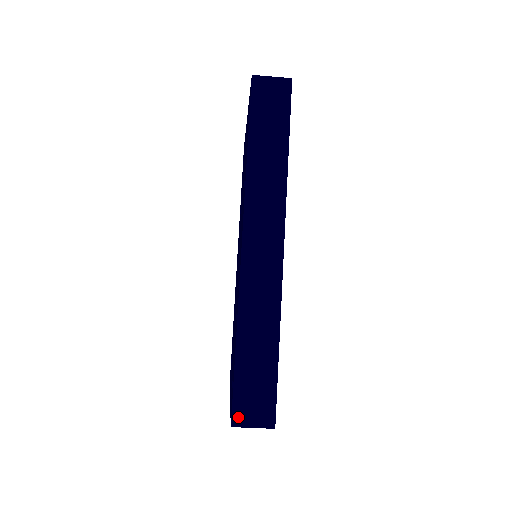
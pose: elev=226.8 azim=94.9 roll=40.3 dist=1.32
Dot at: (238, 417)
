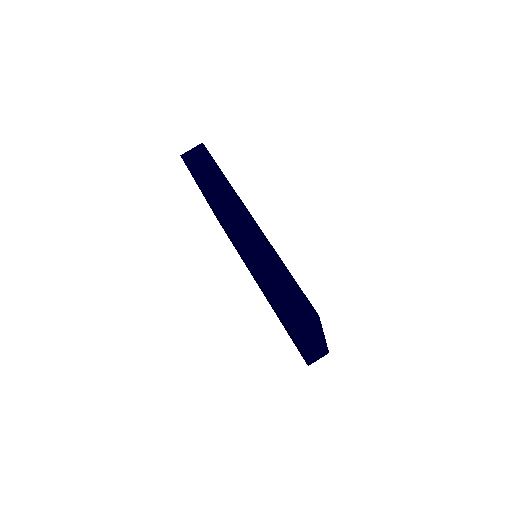
Dot at: (291, 325)
